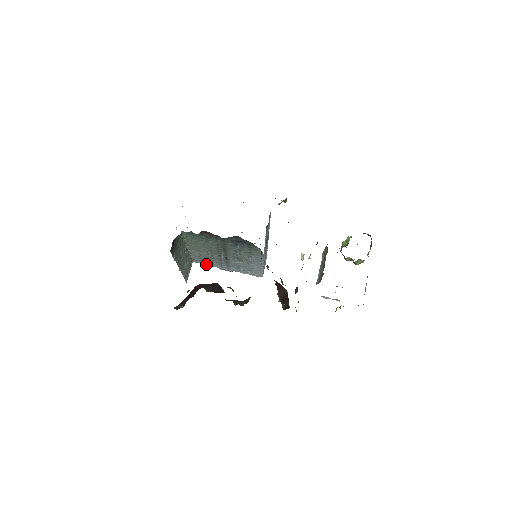
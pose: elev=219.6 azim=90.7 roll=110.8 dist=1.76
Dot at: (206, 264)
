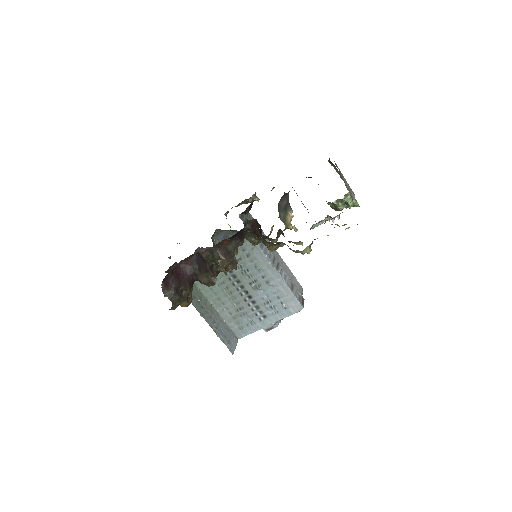
Dot at: (249, 332)
